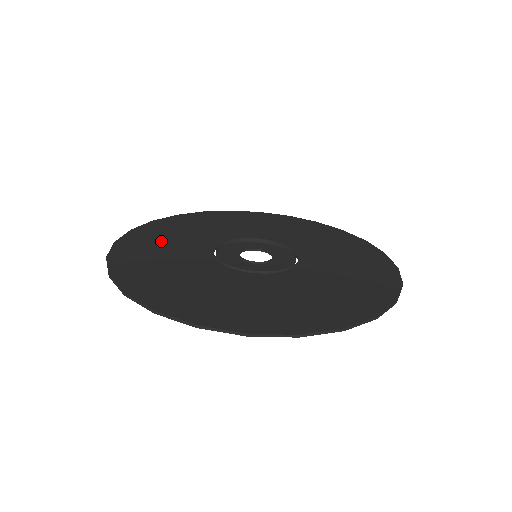
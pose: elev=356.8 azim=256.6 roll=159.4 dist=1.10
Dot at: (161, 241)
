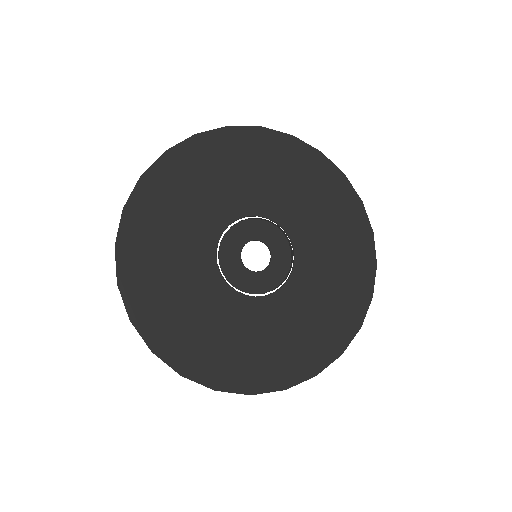
Dot at: (162, 237)
